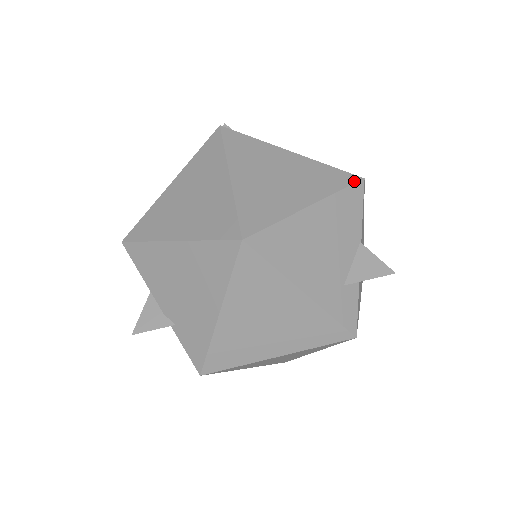
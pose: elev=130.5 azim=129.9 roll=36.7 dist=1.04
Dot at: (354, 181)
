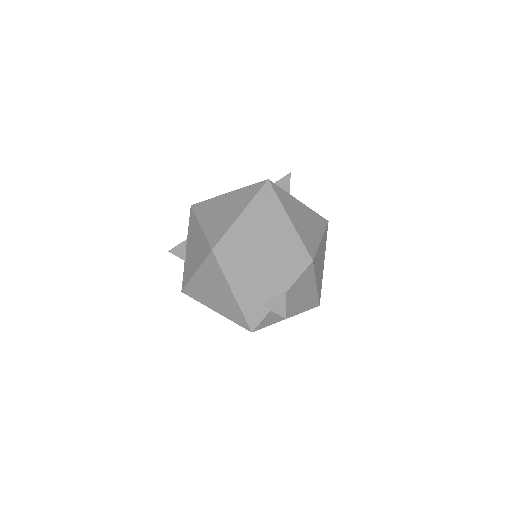
Dot at: (305, 258)
